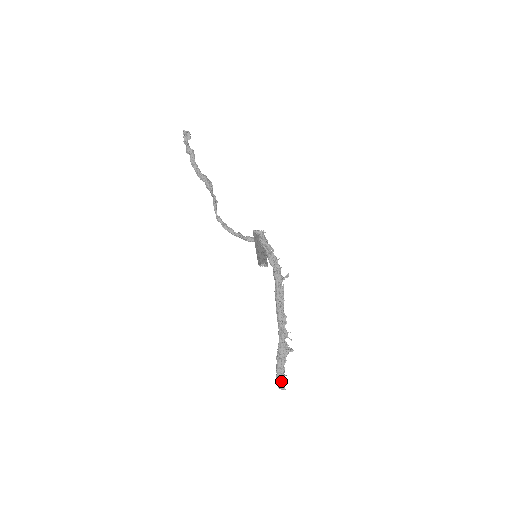
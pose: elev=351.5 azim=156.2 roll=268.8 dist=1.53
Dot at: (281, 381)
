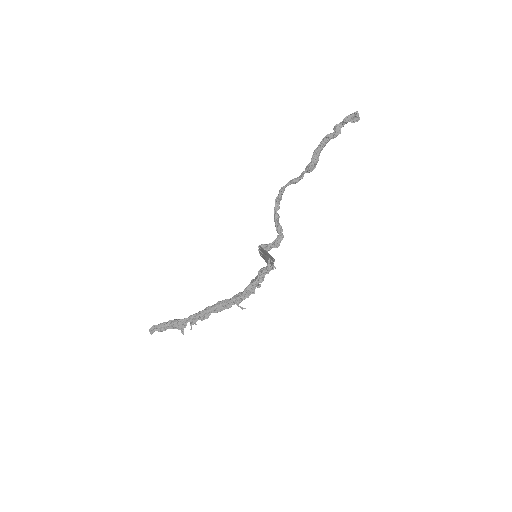
Dot at: (155, 330)
